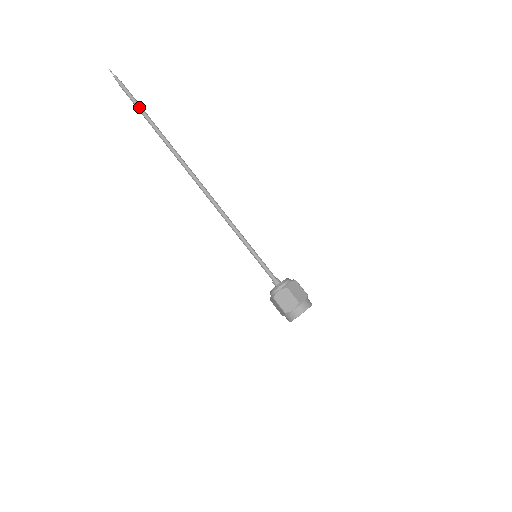
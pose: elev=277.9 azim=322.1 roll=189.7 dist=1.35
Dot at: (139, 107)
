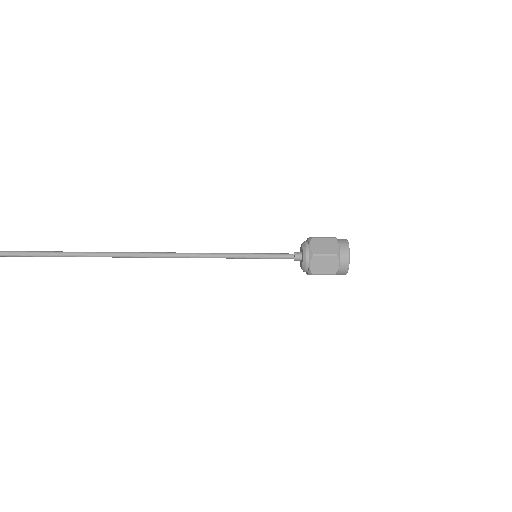
Dot at: (6, 256)
